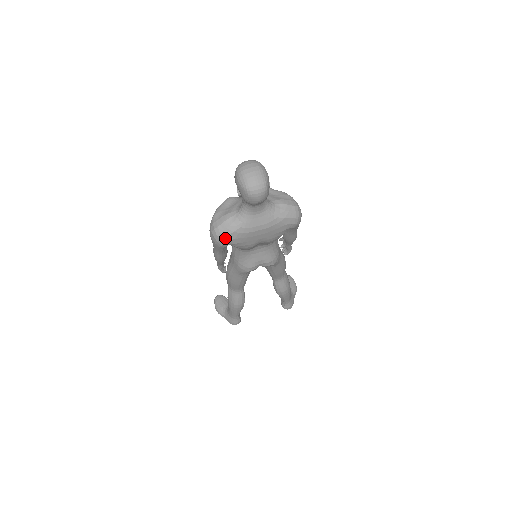
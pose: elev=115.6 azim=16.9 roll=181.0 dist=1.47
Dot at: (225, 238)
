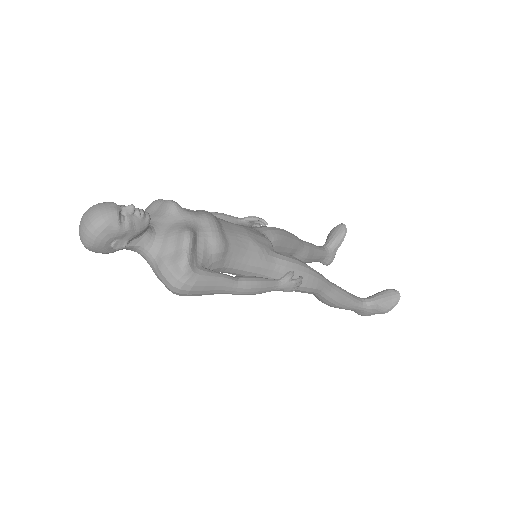
Dot at: occluded
